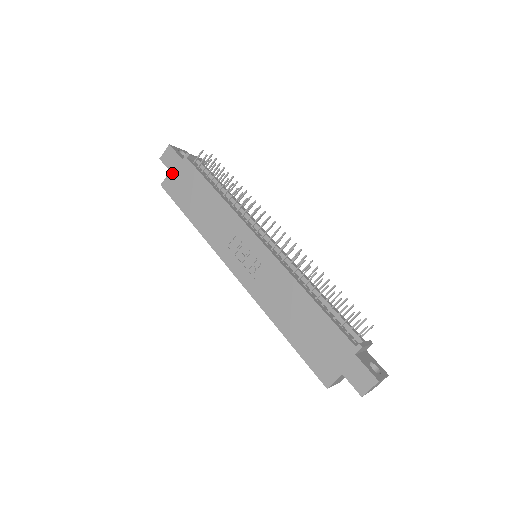
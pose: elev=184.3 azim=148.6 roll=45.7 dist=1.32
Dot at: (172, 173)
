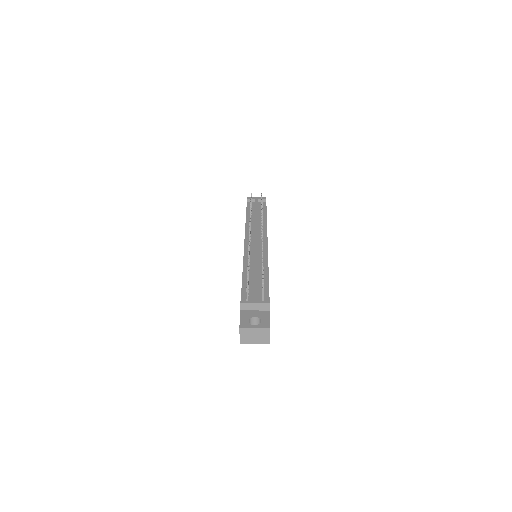
Dot at: occluded
